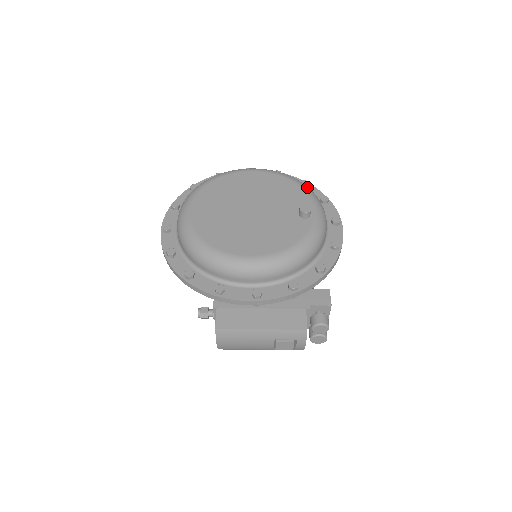
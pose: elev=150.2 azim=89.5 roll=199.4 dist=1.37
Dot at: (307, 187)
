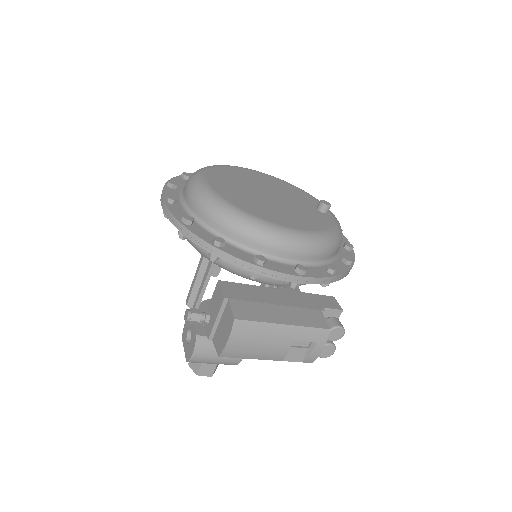
Dot at: occluded
